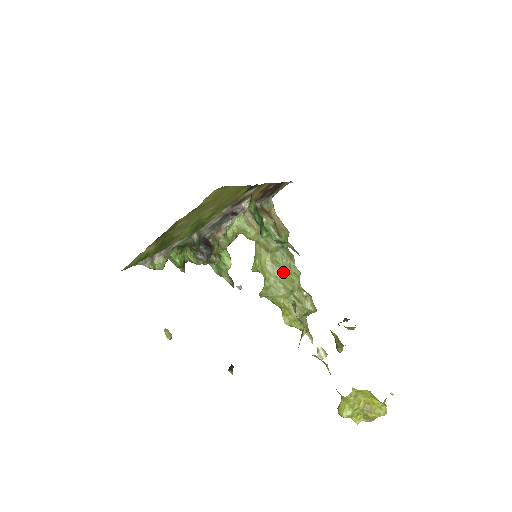
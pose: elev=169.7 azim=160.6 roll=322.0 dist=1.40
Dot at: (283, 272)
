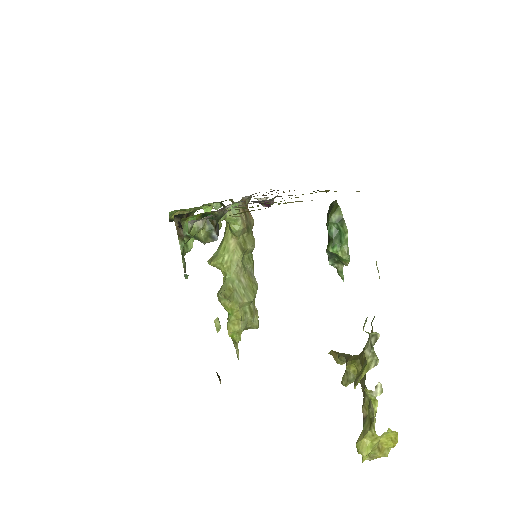
Dot at: (248, 278)
